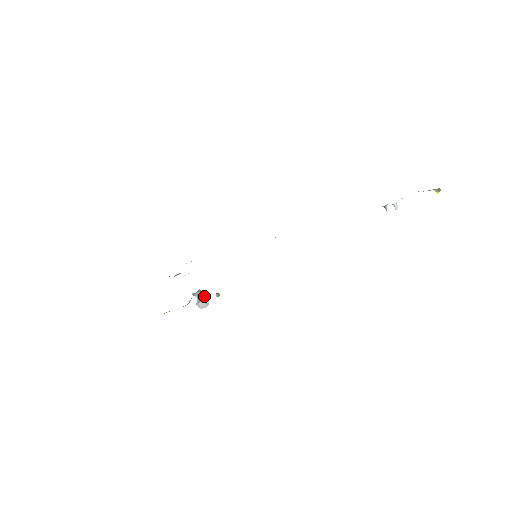
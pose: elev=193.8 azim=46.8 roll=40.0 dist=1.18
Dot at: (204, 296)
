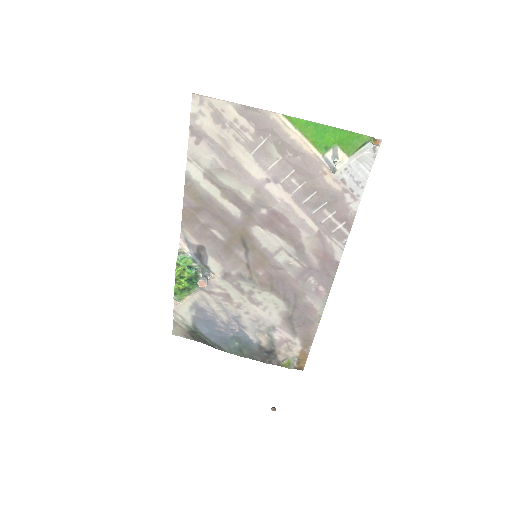
Dot at: (207, 278)
